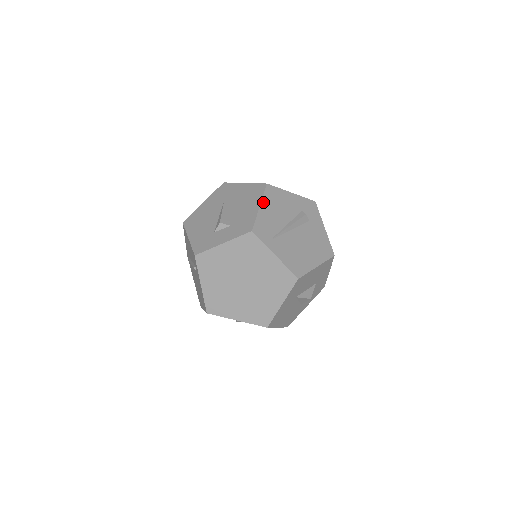
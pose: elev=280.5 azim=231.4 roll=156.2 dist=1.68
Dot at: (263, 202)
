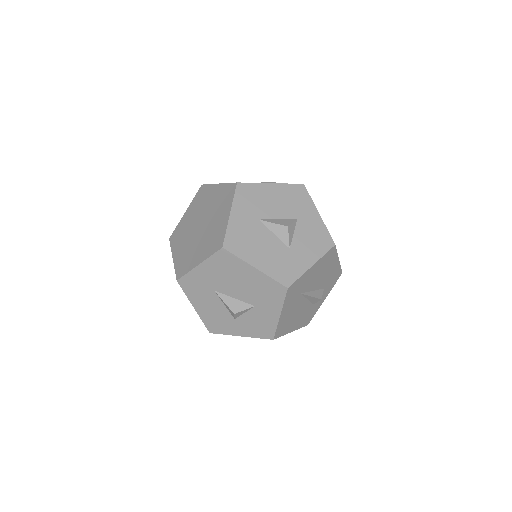
Dot at: occluded
